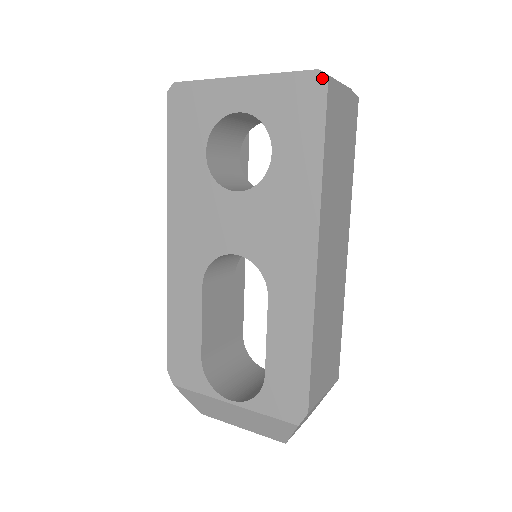
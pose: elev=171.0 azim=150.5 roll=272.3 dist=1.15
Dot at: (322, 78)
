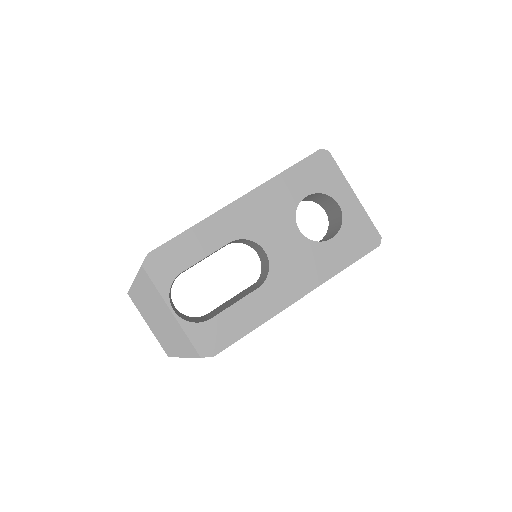
Dot at: (379, 242)
